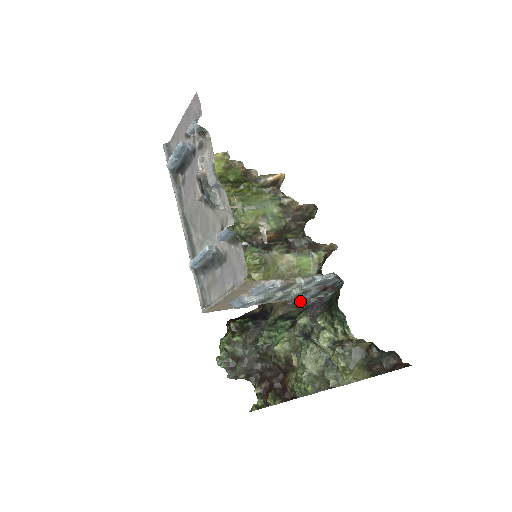
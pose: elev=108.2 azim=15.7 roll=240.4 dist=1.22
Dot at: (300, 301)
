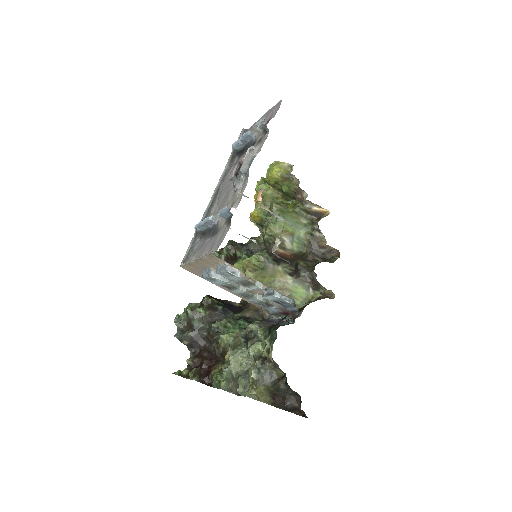
Dot at: (265, 313)
